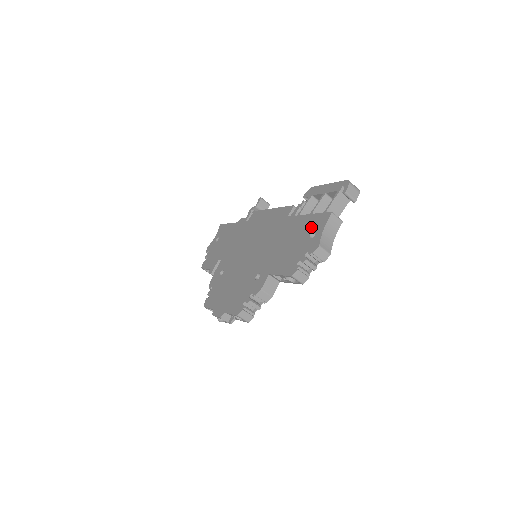
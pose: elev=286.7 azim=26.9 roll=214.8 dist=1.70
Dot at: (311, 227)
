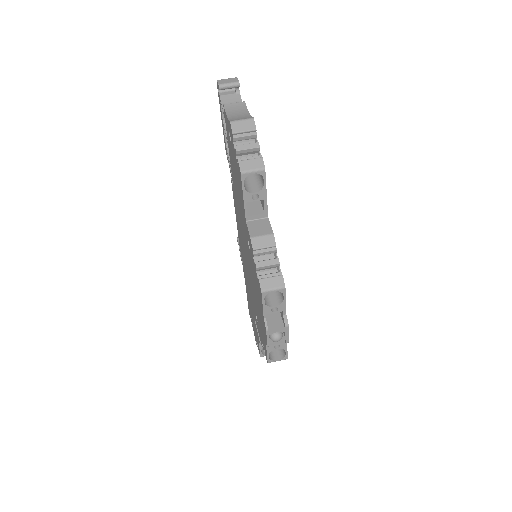
Dot at: (229, 141)
